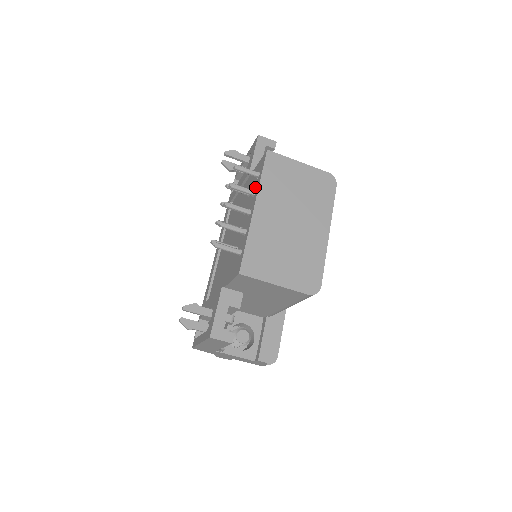
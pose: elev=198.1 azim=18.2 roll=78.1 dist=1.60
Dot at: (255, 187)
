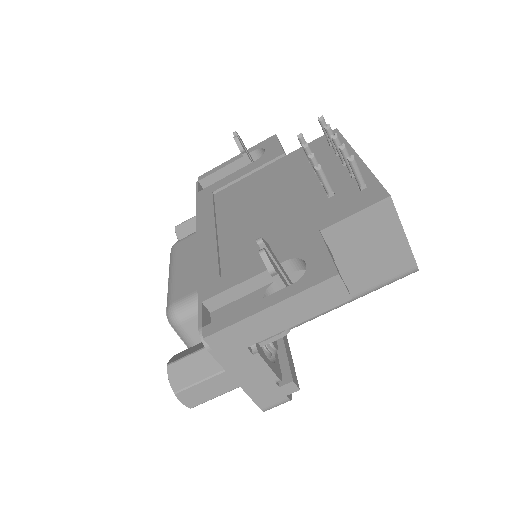
Dot at: (333, 150)
